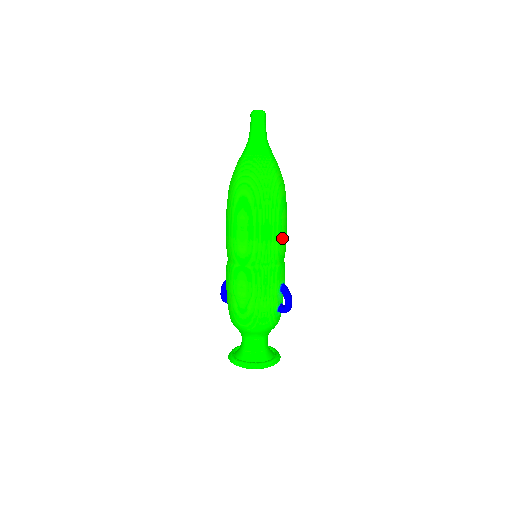
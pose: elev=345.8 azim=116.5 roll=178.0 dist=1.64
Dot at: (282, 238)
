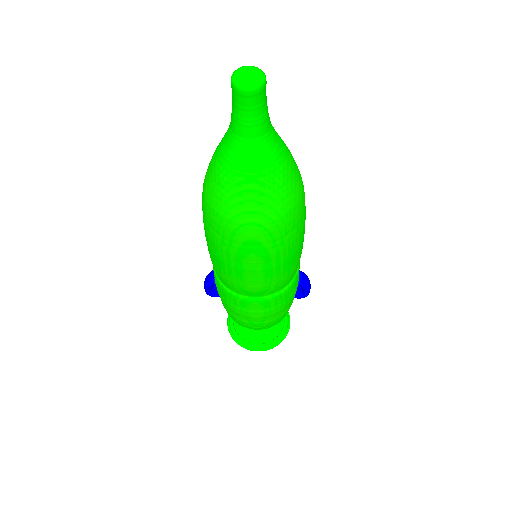
Dot at: occluded
